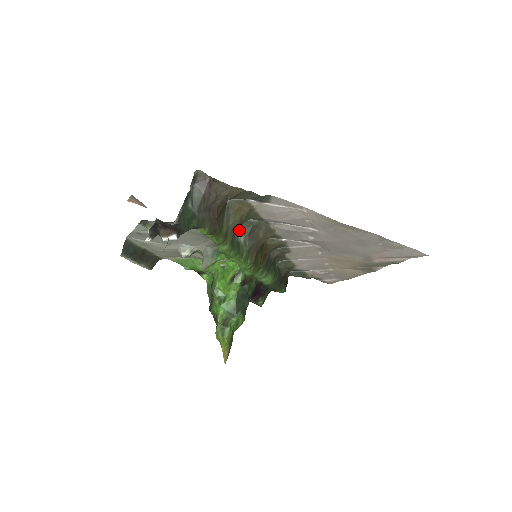
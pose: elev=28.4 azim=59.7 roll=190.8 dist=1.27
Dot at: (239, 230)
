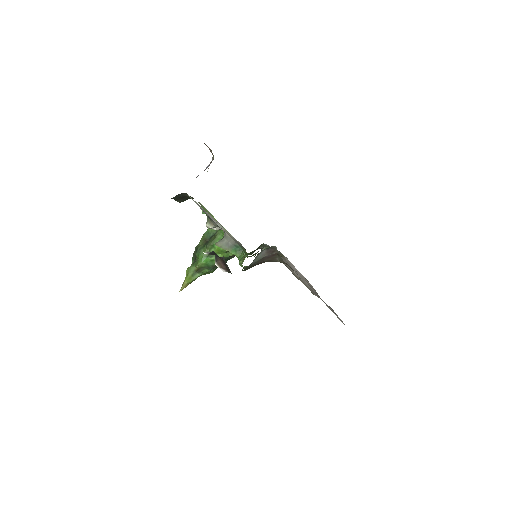
Dot at: occluded
